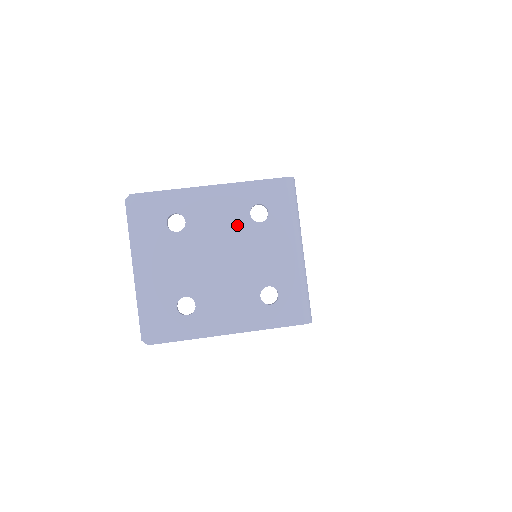
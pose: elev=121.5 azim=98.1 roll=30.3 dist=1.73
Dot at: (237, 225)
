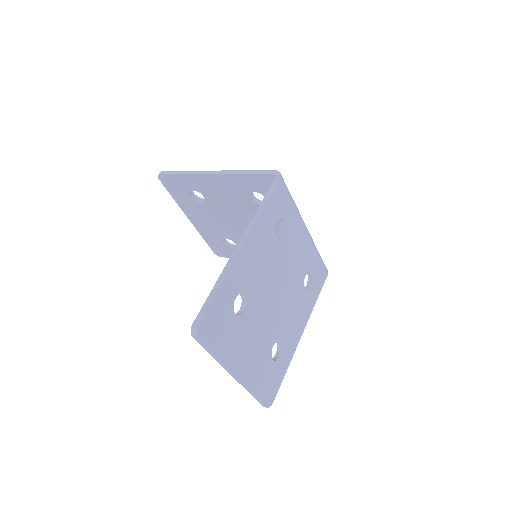
Dot at: (273, 255)
